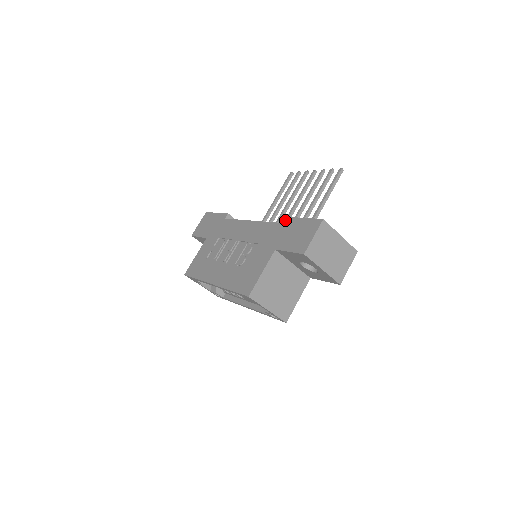
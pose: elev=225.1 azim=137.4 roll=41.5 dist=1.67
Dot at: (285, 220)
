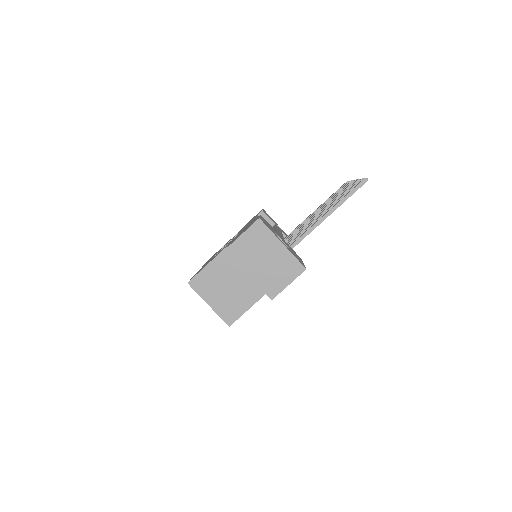
Dot at: (257, 217)
